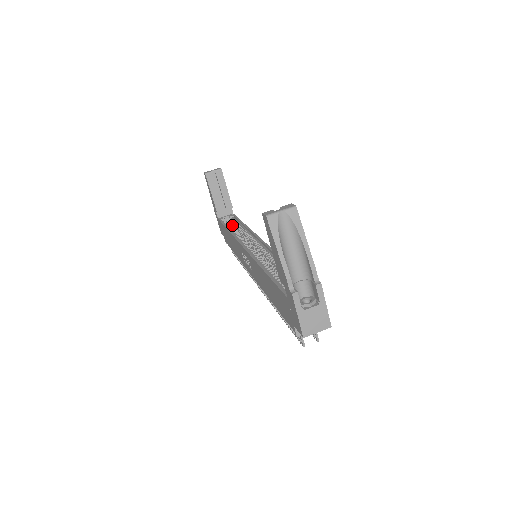
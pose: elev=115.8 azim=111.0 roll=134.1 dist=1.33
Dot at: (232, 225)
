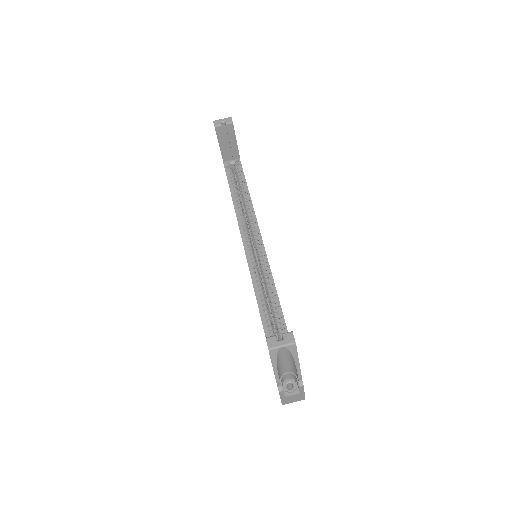
Dot at: (237, 179)
